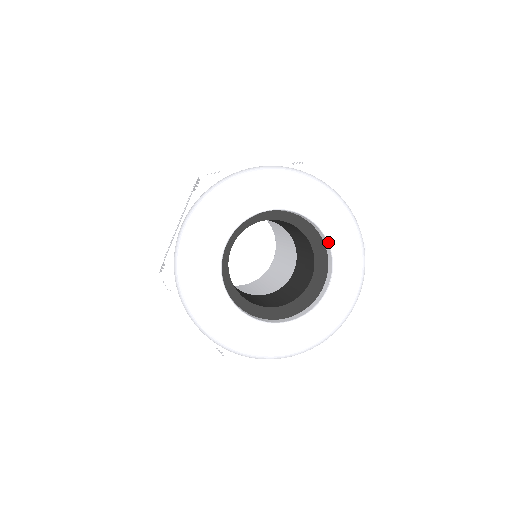
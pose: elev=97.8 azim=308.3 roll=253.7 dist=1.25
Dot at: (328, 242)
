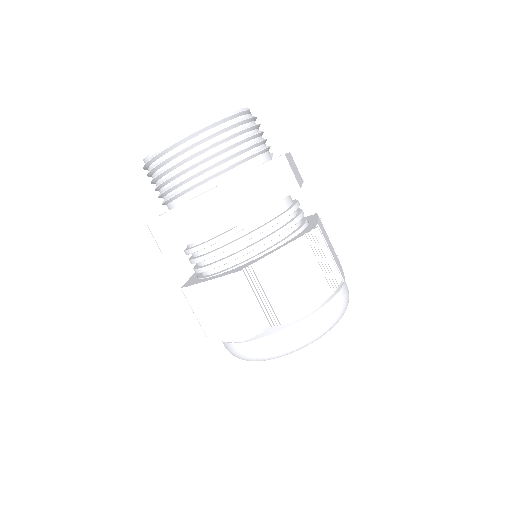
Dot at: occluded
